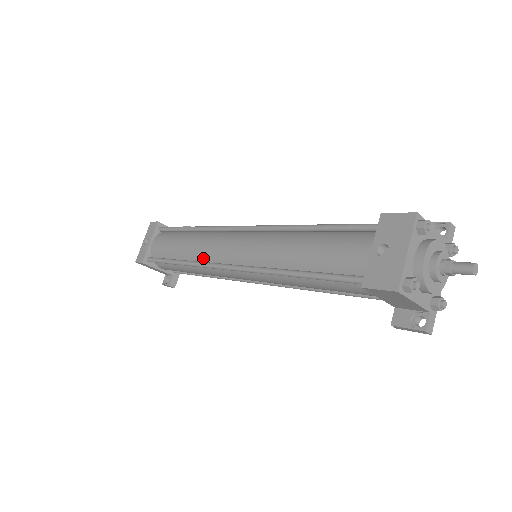
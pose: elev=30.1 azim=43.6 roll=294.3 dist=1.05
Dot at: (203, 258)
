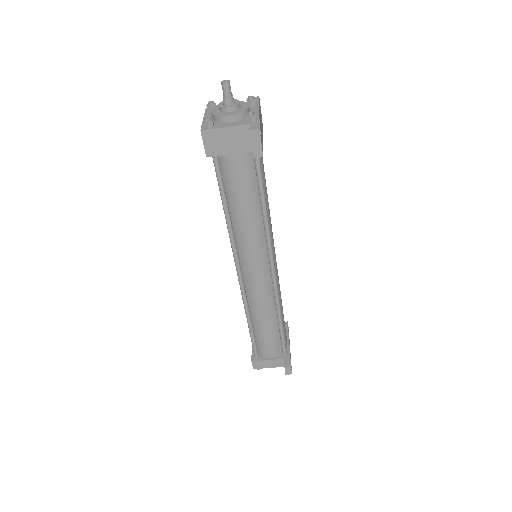
Dot at: occluded
